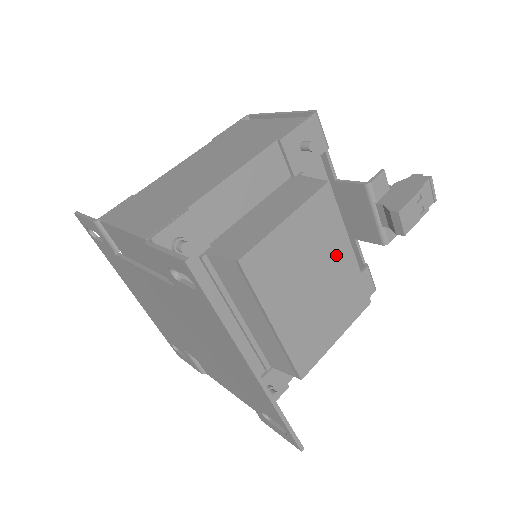
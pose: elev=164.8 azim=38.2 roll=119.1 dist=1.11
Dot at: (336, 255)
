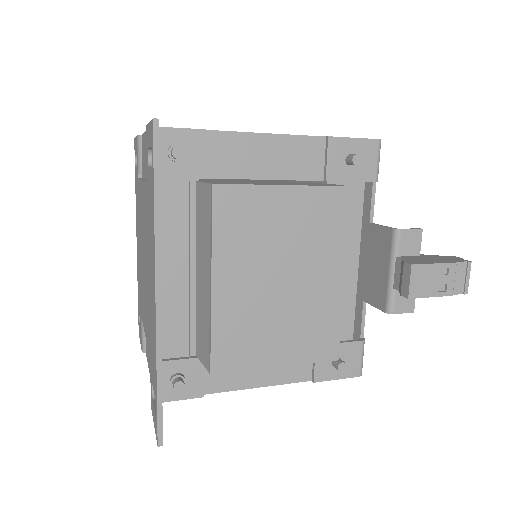
Dot at: (322, 269)
